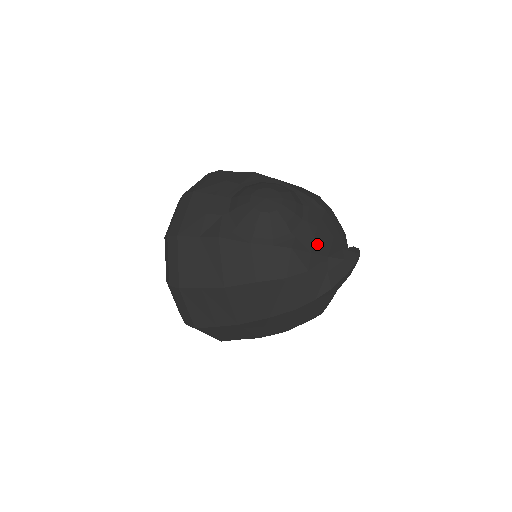
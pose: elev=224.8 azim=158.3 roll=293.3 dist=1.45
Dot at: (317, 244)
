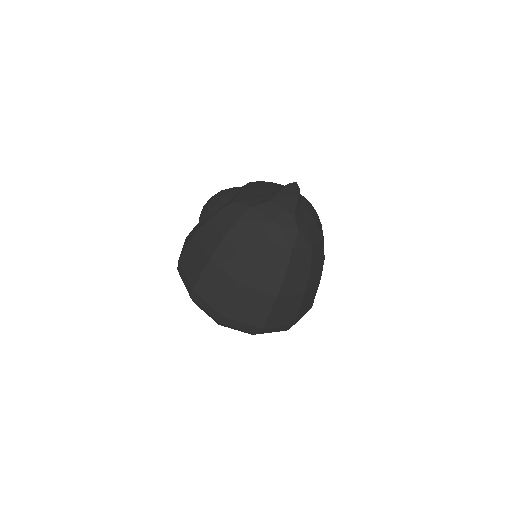
Dot at: (255, 194)
